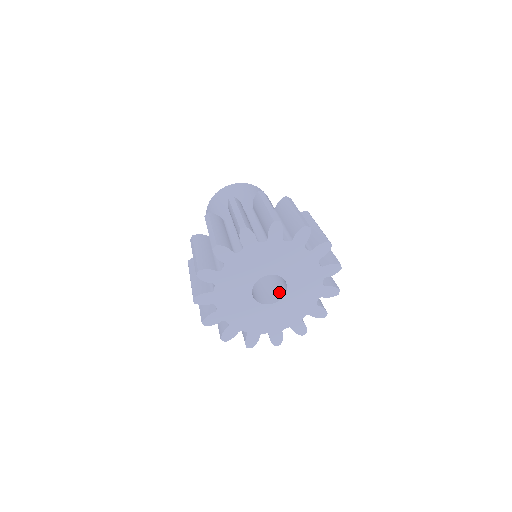
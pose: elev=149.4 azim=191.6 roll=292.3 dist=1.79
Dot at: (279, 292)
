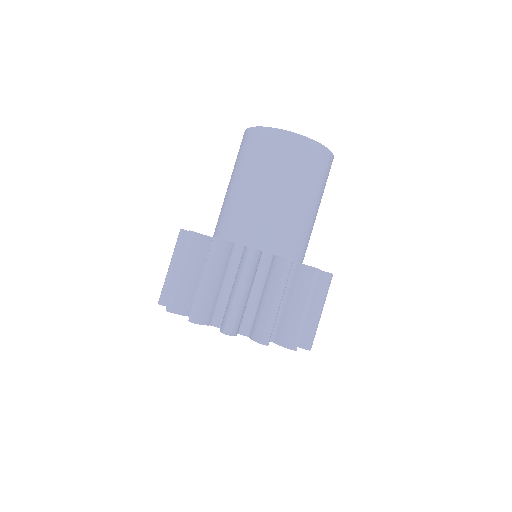
Dot at: occluded
